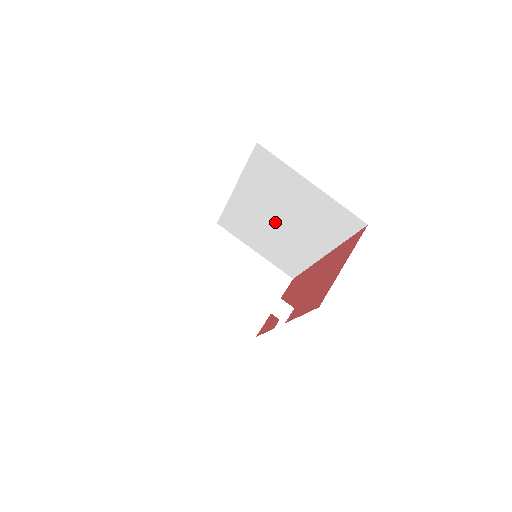
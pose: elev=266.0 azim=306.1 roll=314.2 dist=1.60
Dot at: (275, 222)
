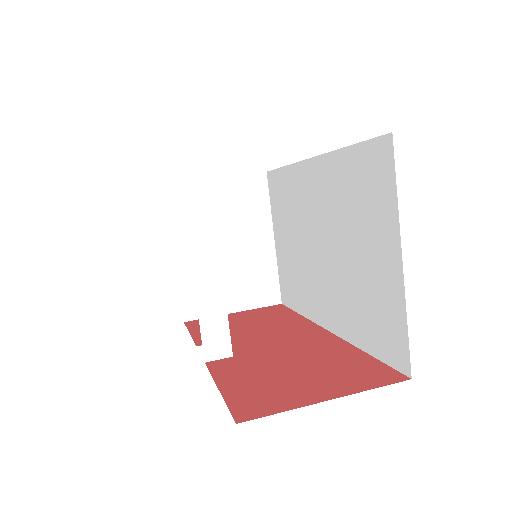
Dot at: (318, 240)
